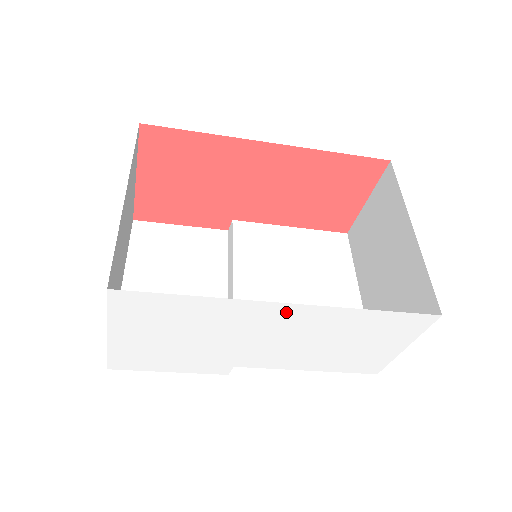
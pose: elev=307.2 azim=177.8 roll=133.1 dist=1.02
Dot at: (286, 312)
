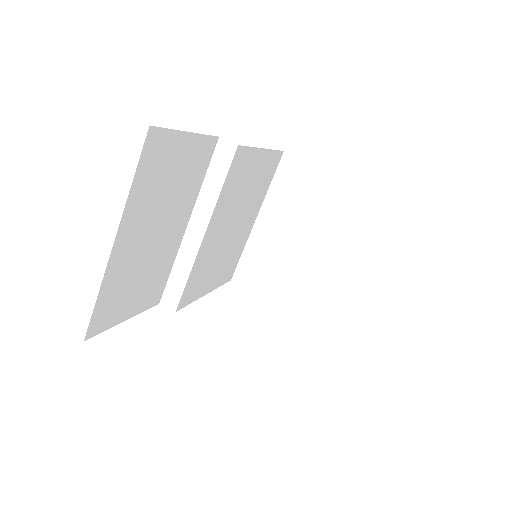
Dot at: occluded
